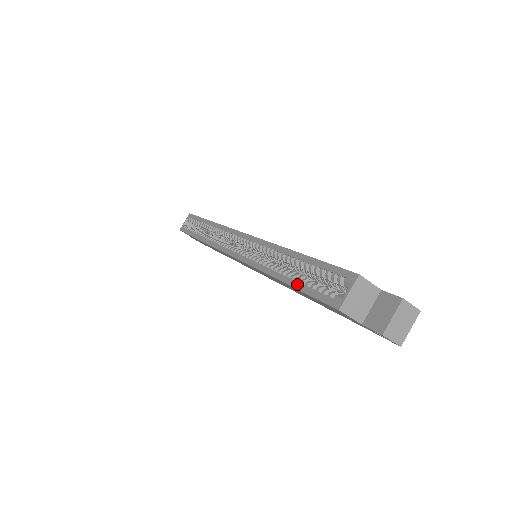
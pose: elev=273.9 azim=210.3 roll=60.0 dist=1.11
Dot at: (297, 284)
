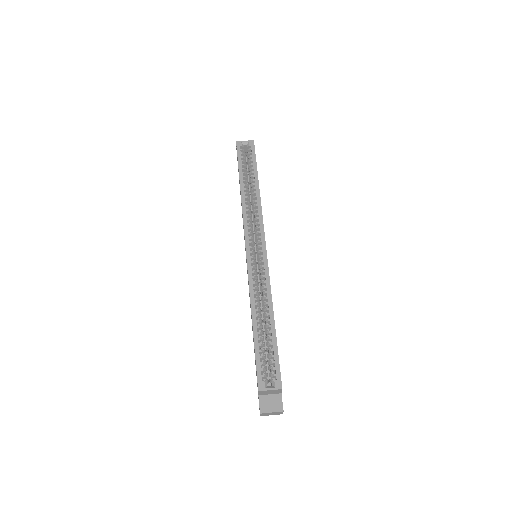
Dot at: (257, 343)
